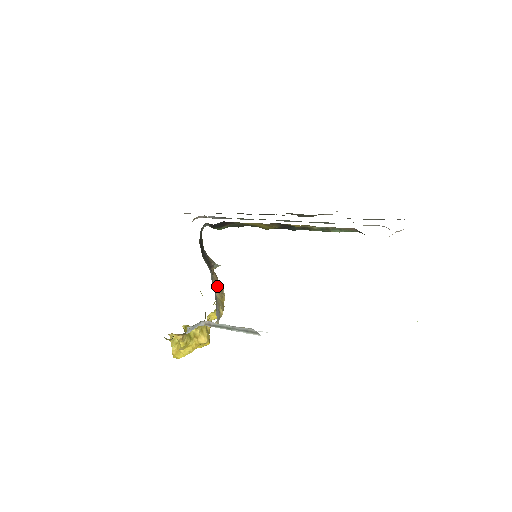
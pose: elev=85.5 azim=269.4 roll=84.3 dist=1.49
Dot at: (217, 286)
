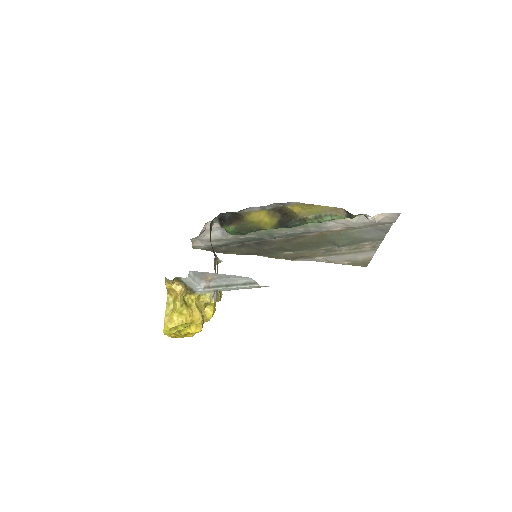
Dot at: occluded
